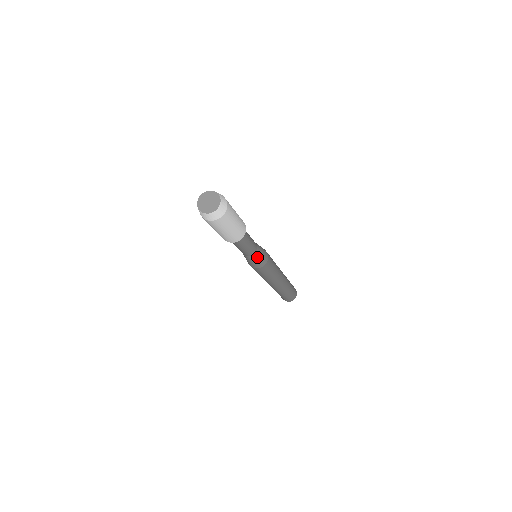
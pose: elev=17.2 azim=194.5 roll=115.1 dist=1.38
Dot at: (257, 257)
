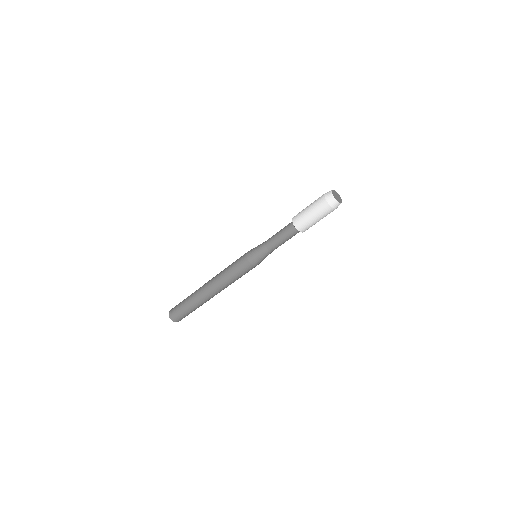
Dot at: (265, 255)
